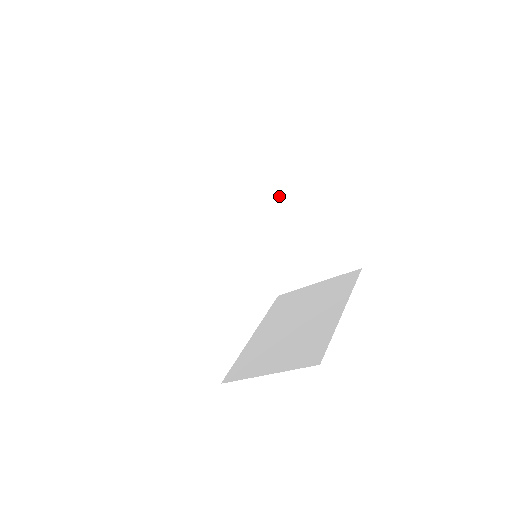
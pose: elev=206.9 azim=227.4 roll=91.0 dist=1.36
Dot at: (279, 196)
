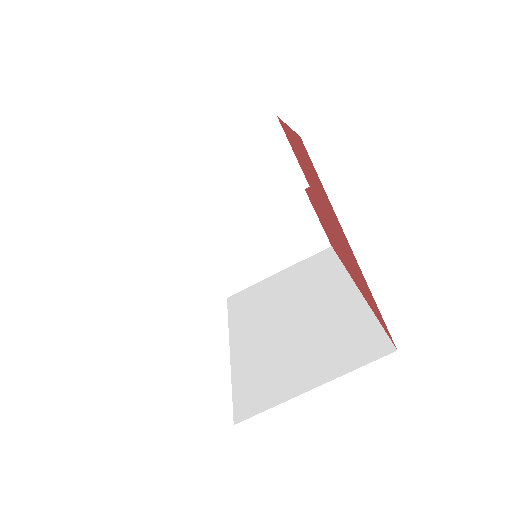
Dot at: (306, 295)
